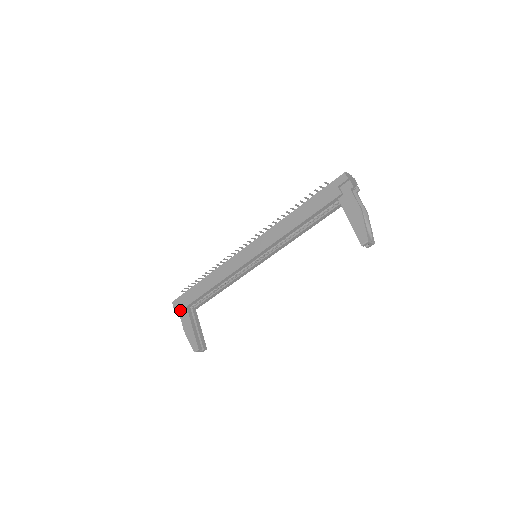
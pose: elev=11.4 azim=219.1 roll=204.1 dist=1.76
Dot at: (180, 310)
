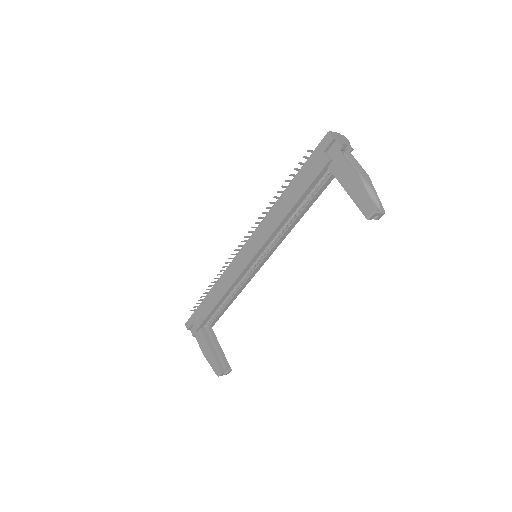
Dot at: (194, 332)
